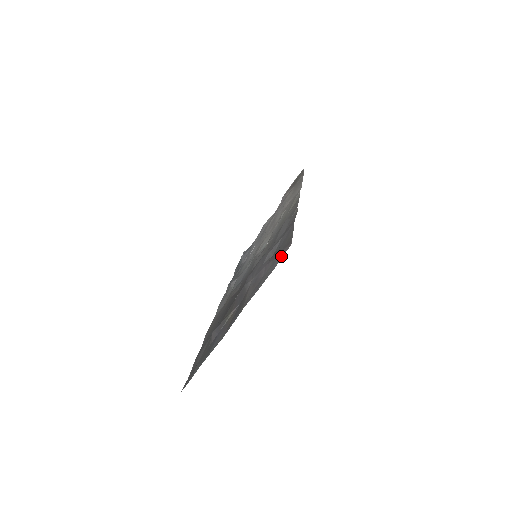
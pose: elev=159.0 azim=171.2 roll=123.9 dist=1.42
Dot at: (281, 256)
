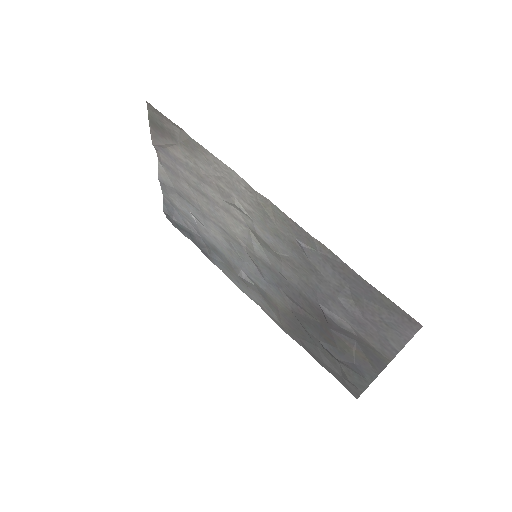
Dot at: (410, 330)
